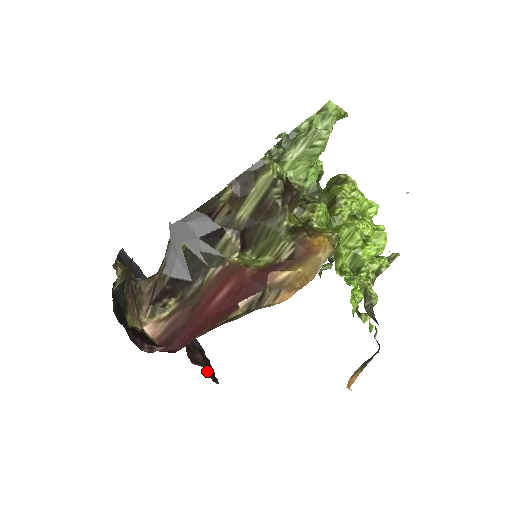
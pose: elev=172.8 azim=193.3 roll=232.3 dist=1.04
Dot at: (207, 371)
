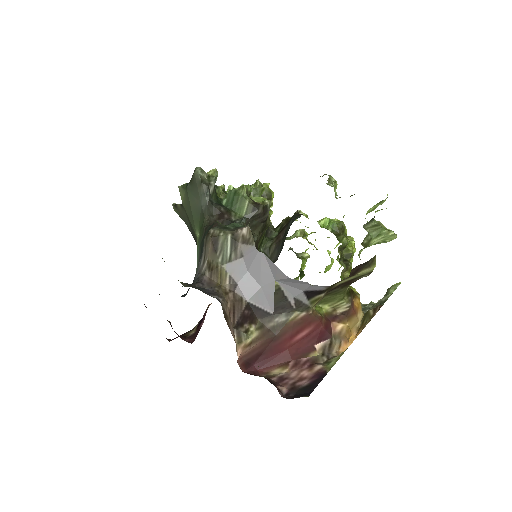
Dot at: occluded
